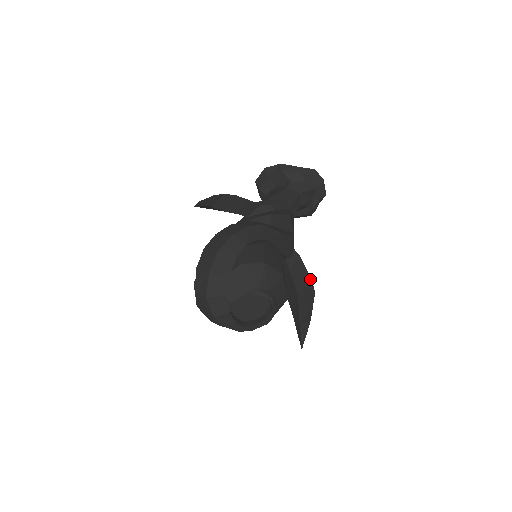
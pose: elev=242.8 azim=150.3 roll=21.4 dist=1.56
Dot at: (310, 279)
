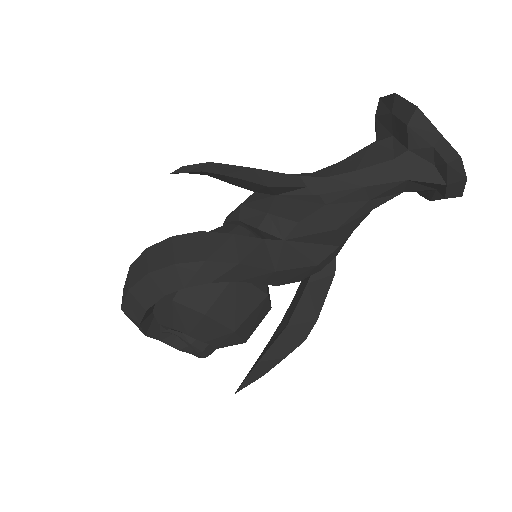
Dot at: (317, 317)
